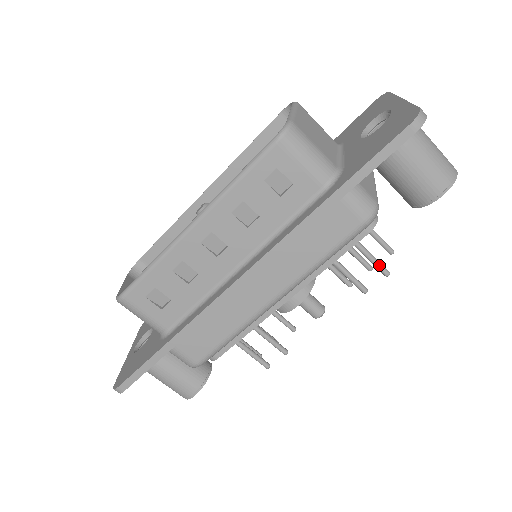
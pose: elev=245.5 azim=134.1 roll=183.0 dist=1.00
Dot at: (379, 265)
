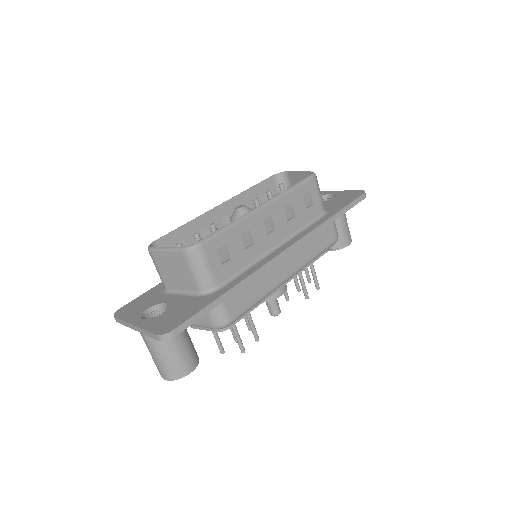
Dot at: (317, 280)
